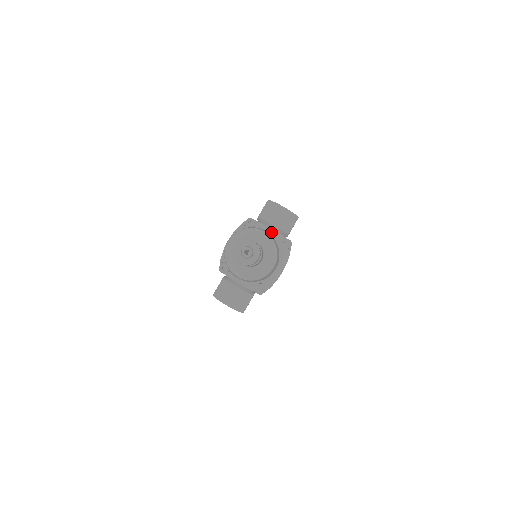
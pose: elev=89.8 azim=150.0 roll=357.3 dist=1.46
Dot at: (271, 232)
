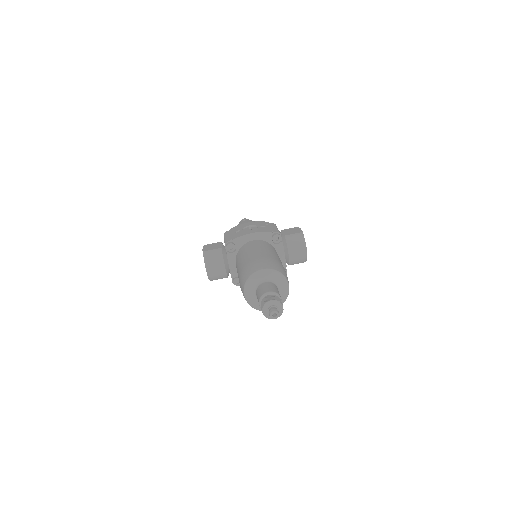
Dot at: (283, 257)
